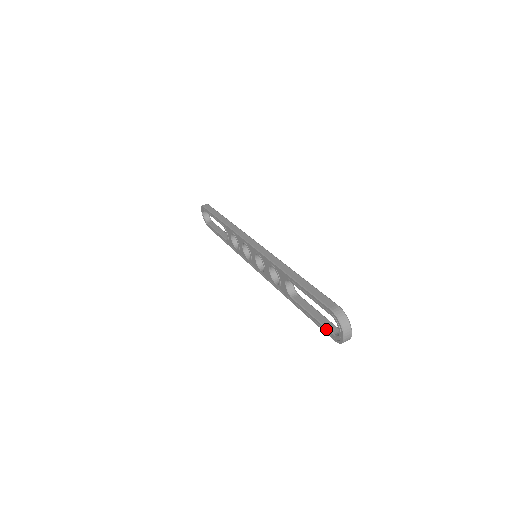
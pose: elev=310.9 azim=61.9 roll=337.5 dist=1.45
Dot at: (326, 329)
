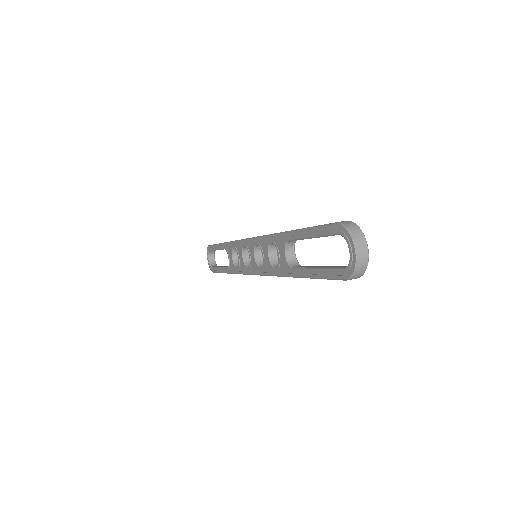
Dot at: (333, 270)
